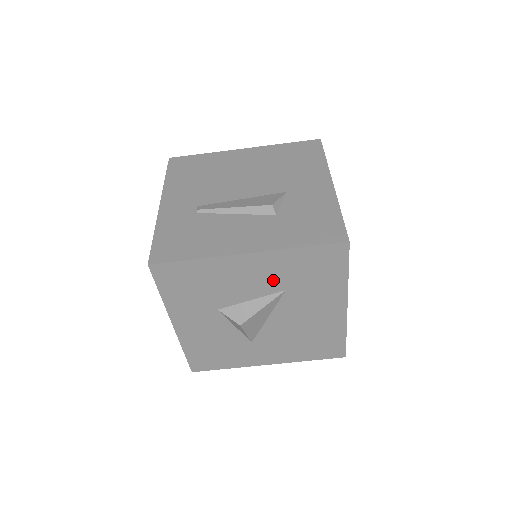
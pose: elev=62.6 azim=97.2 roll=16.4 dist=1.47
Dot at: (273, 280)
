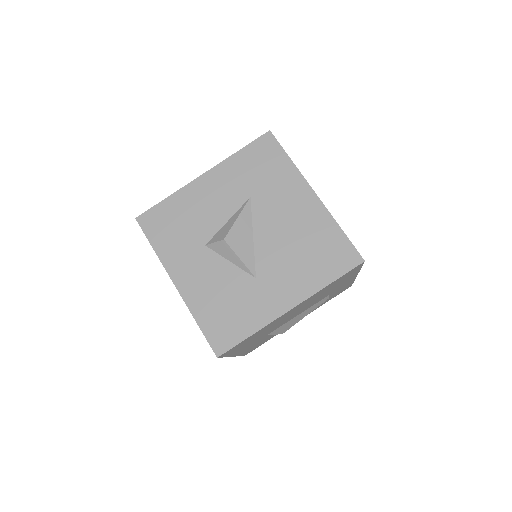
Dot at: (235, 191)
